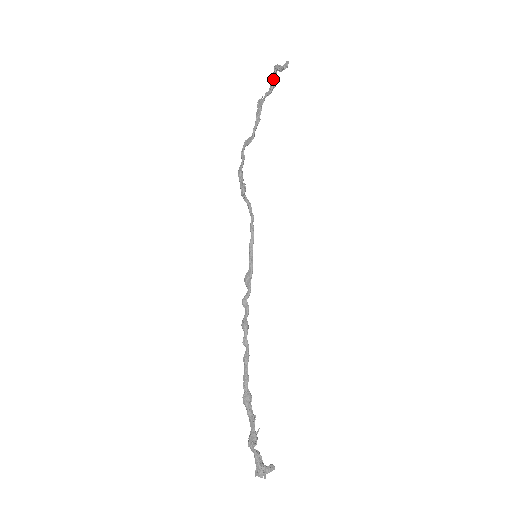
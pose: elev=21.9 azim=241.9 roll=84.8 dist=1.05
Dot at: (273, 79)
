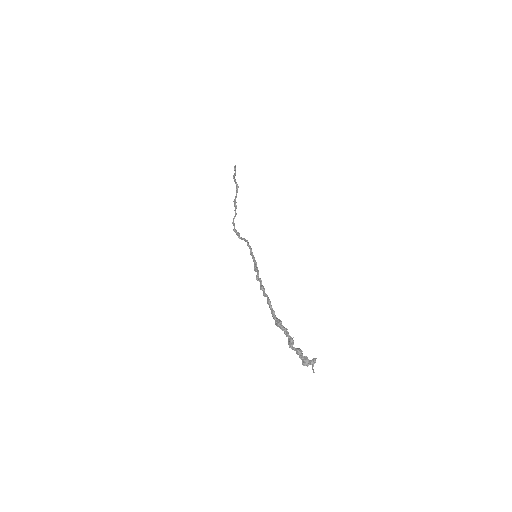
Dot at: (236, 186)
